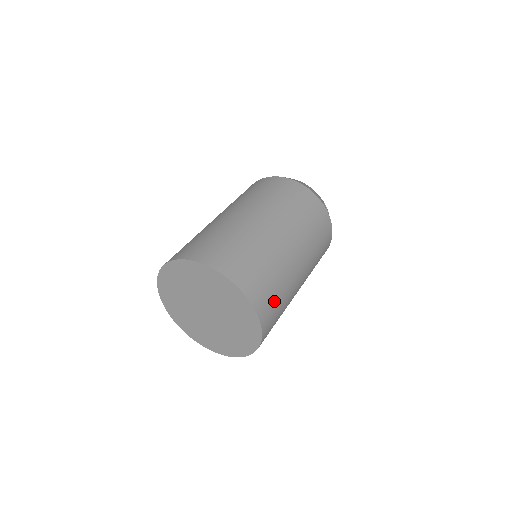
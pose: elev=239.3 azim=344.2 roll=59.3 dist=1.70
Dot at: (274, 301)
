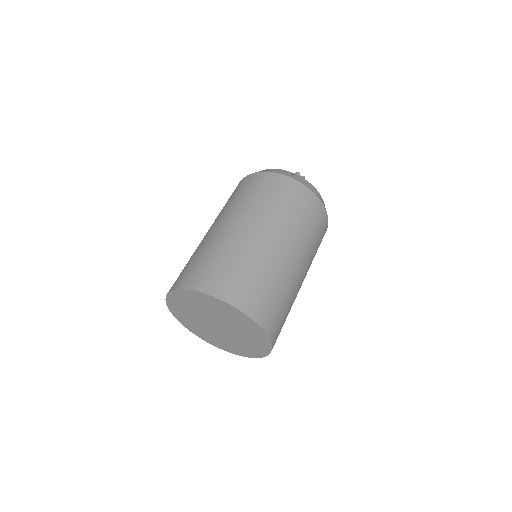
Dot at: (256, 289)
